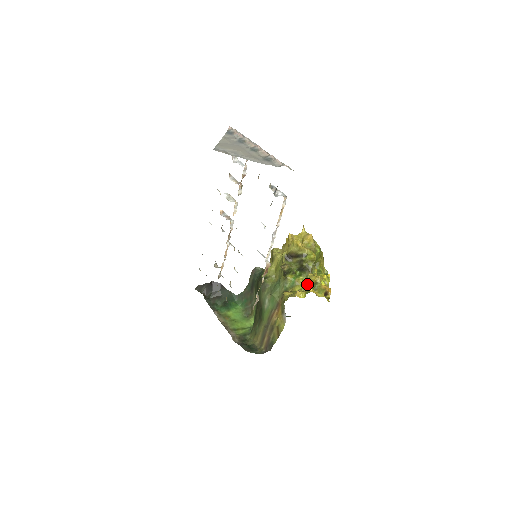
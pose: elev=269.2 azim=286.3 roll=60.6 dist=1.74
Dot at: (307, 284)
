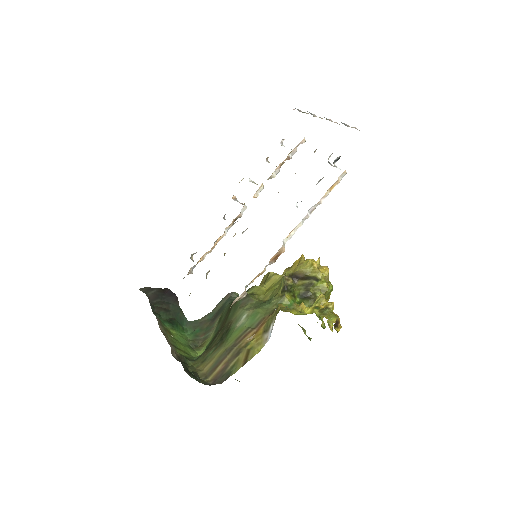
Dot at: (314, 305)
